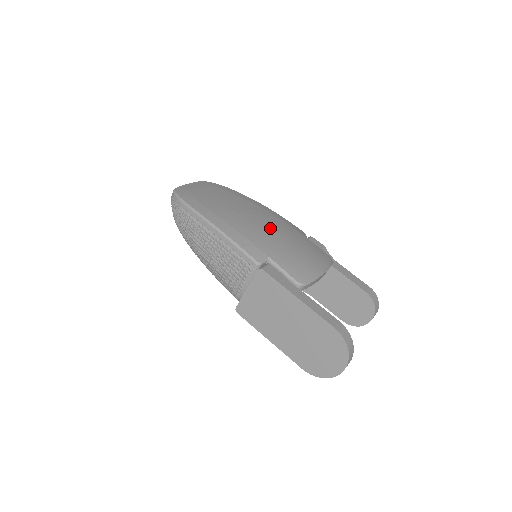
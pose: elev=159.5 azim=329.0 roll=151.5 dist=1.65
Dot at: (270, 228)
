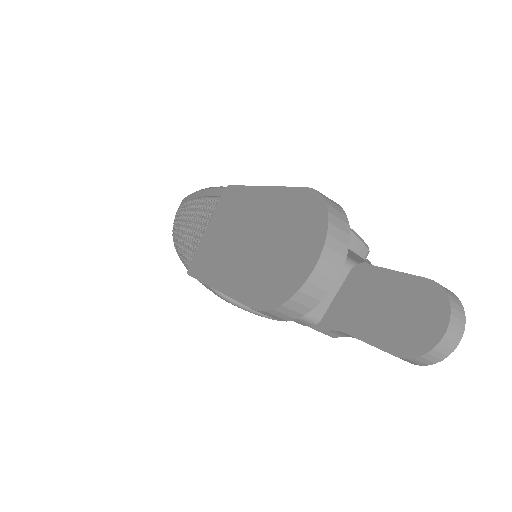
Dot at: occluded
